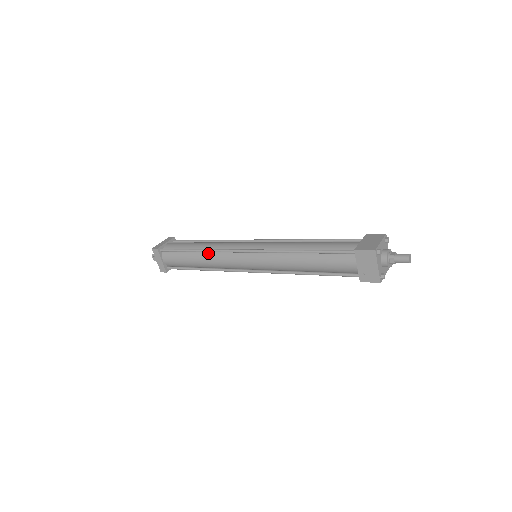
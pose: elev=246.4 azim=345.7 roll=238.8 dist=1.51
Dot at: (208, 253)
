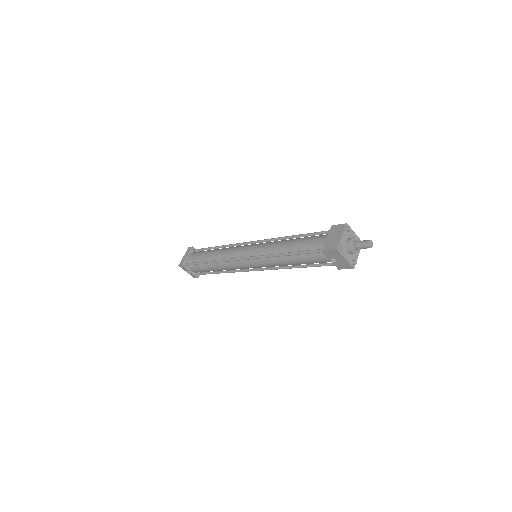
Dot at: (224, 248)
